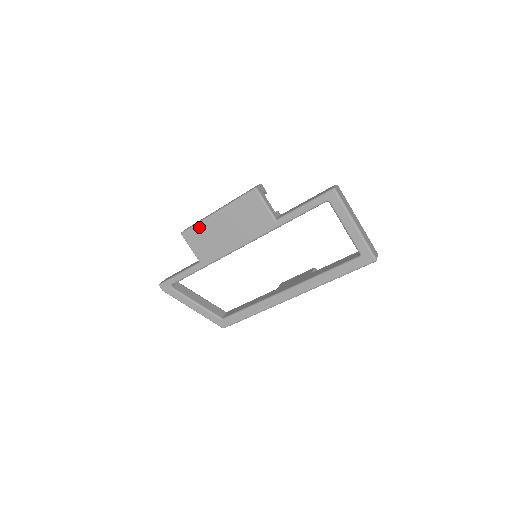
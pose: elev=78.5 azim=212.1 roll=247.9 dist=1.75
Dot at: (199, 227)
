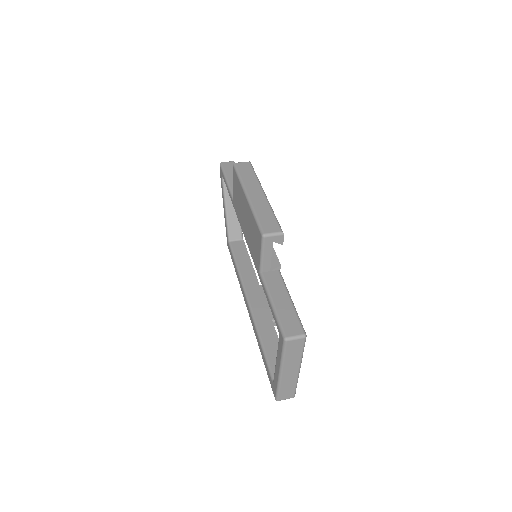
Dot at: (238, 182)
